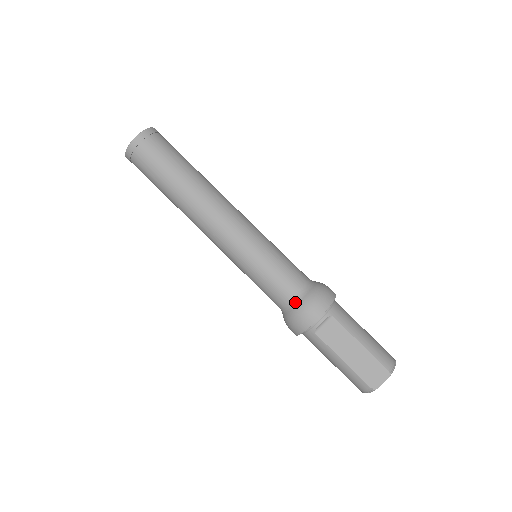
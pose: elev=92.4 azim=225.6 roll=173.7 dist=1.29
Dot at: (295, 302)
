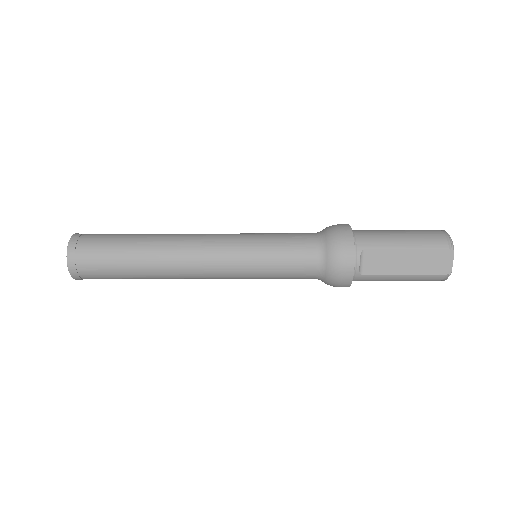
Dot at: (323, 267)
